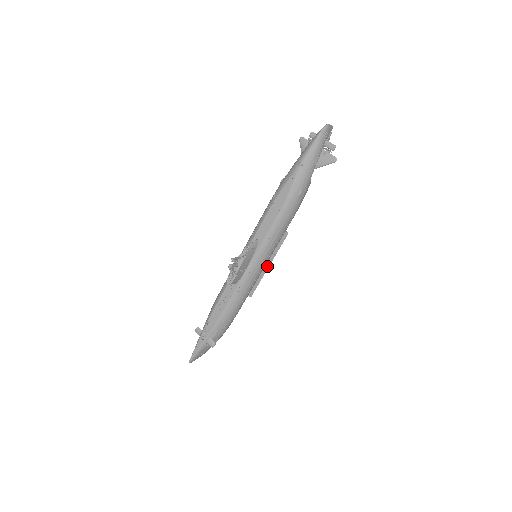
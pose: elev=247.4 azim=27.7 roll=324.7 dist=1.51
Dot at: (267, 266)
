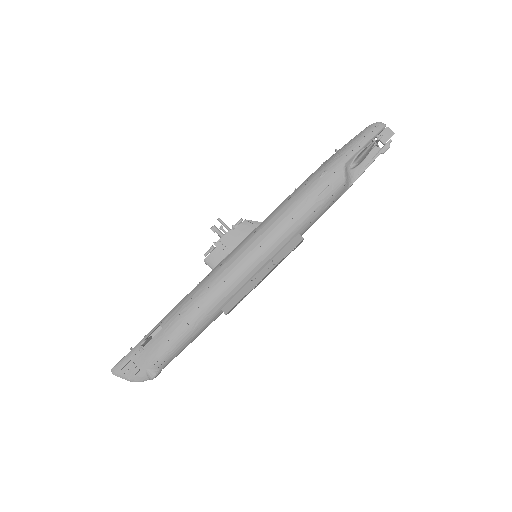
Dot at: (263, 276)
